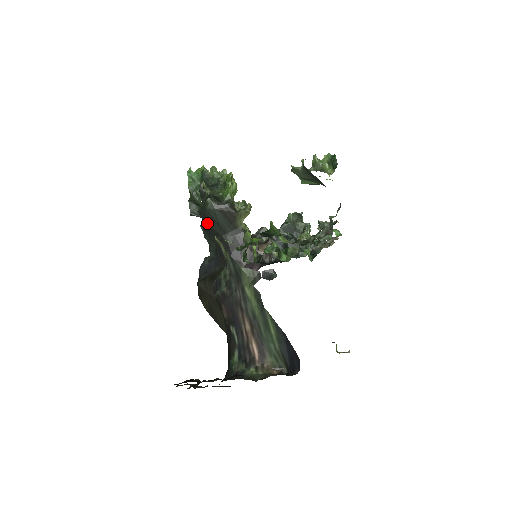
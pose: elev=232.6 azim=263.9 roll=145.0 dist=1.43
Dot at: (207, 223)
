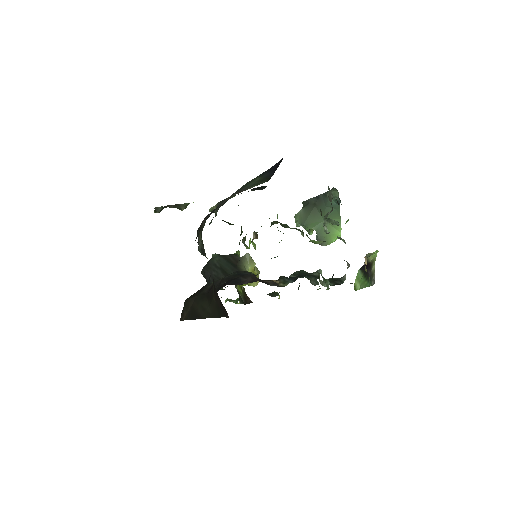
Dot at: (209, 273)
